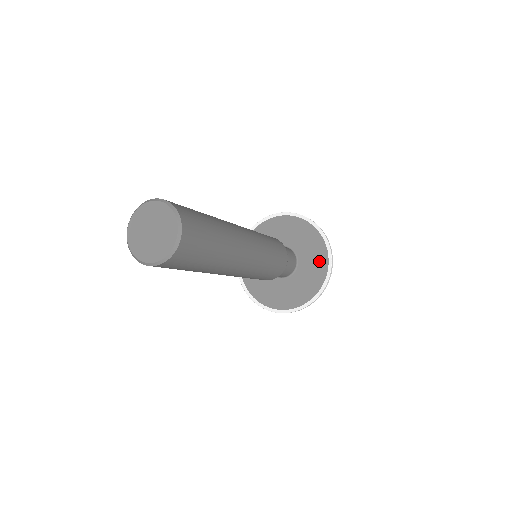
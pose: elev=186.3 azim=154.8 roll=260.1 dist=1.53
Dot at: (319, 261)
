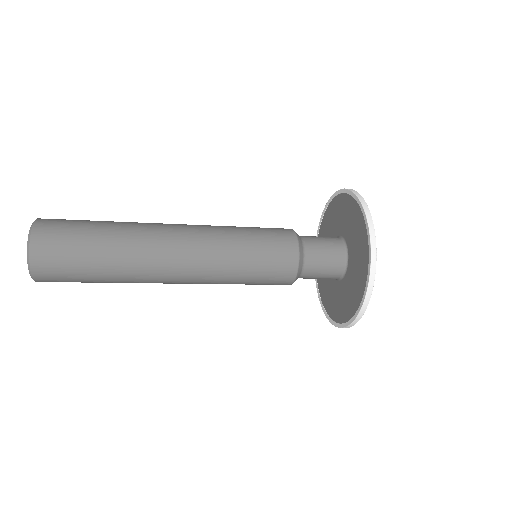
Dot at: (355, 219)
